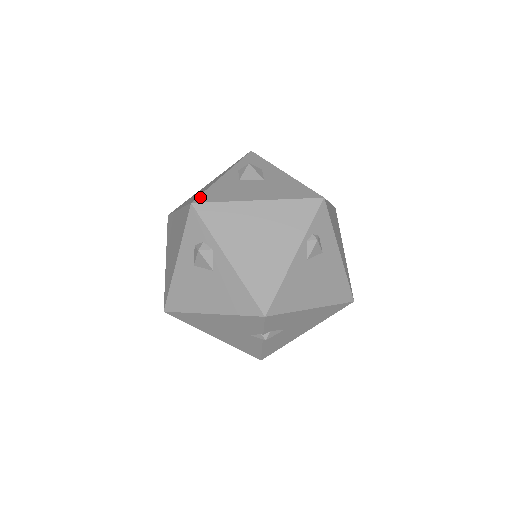
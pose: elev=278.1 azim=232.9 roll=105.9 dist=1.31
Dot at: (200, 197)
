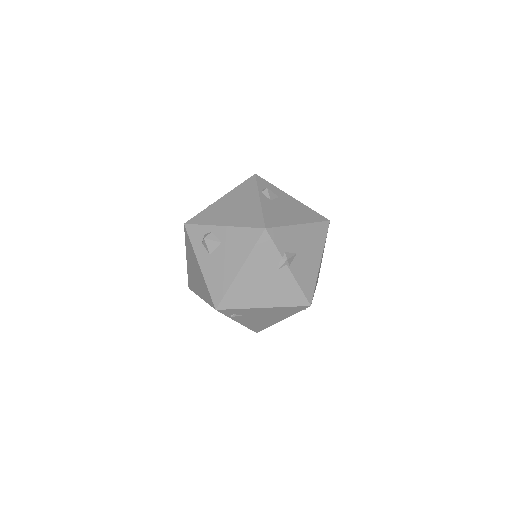
Dot at: occluded
